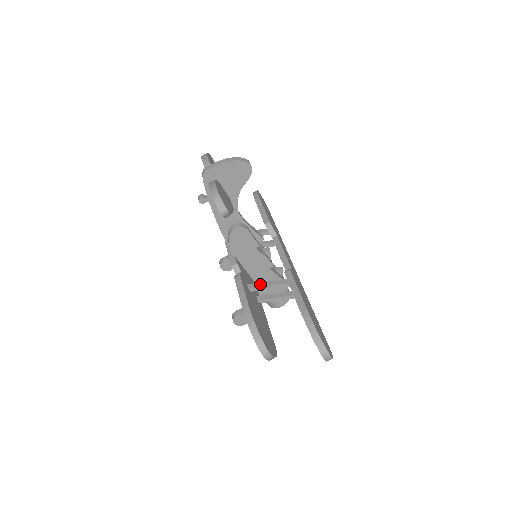
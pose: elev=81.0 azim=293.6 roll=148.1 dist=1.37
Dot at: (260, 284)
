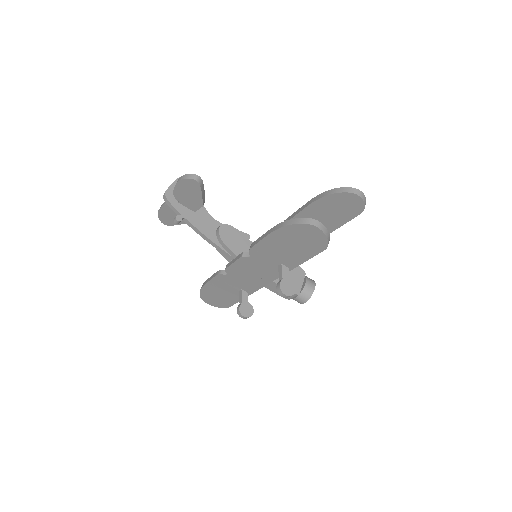
Dot at: occluded
